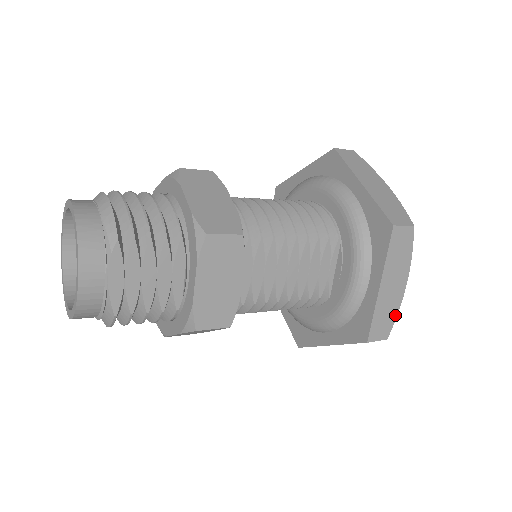
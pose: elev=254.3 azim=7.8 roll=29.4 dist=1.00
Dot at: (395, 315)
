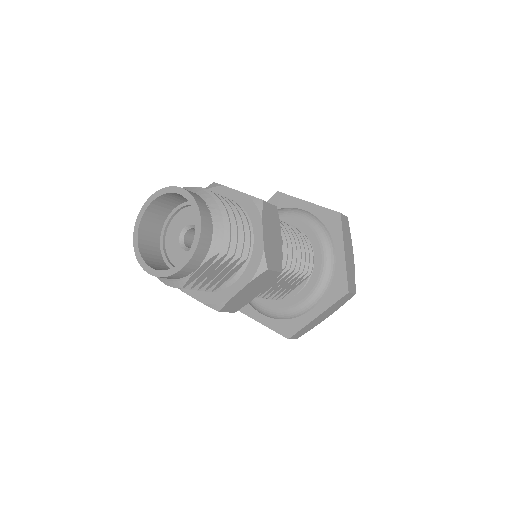
Dot at: (310, 329)
